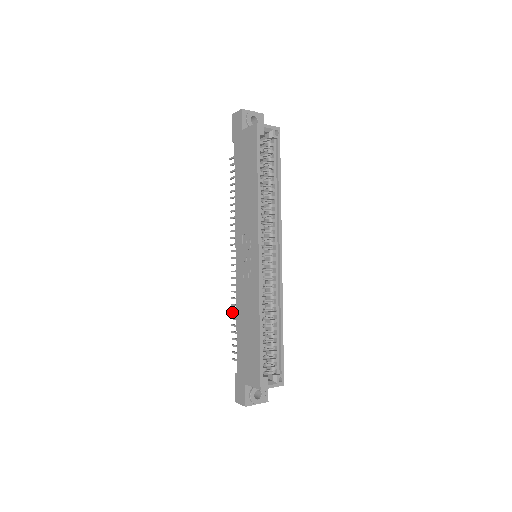
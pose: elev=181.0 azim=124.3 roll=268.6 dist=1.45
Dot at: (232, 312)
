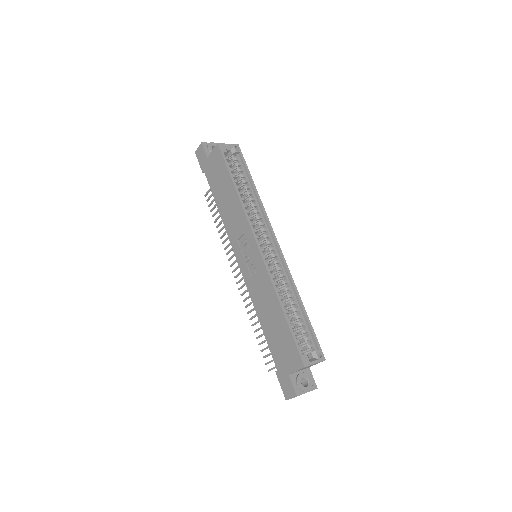
Dot at: (252, 325)
